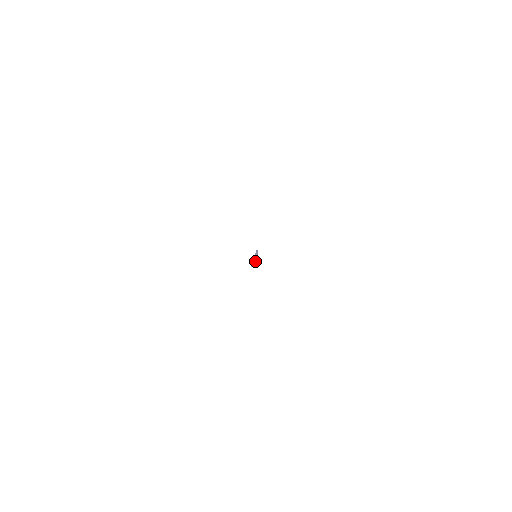
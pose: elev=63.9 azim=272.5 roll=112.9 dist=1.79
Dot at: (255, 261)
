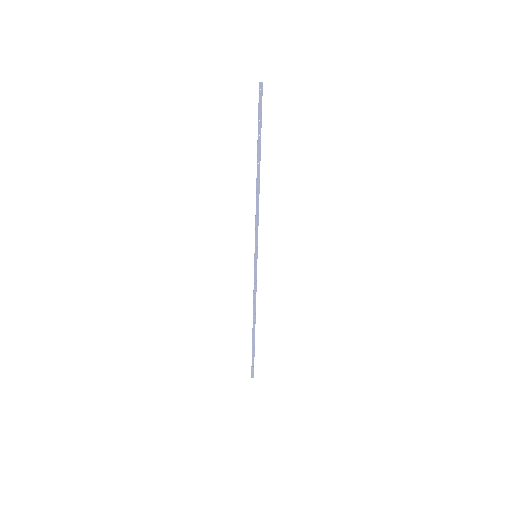
Dot at: occluded
